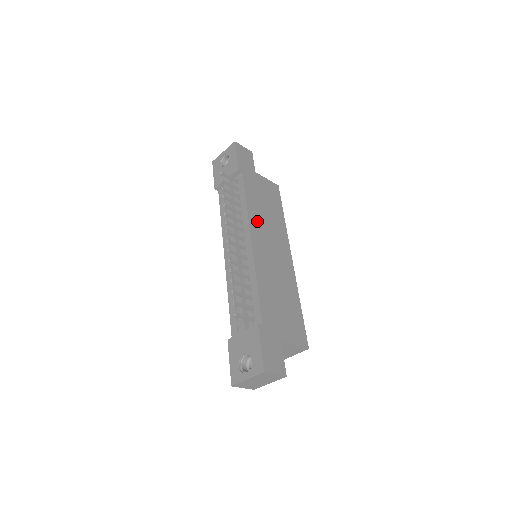
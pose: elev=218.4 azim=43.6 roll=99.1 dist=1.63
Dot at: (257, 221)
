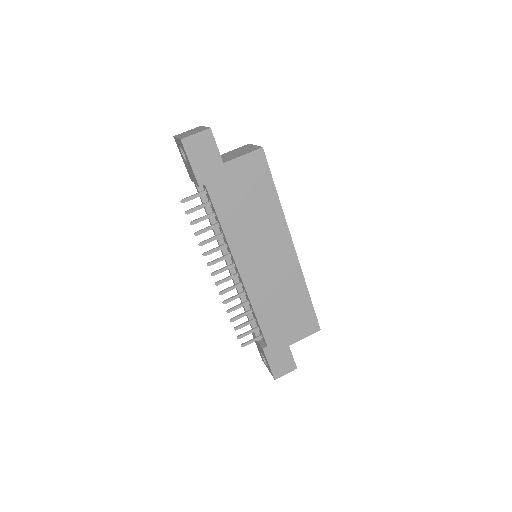
Dot at: (241, 241)
